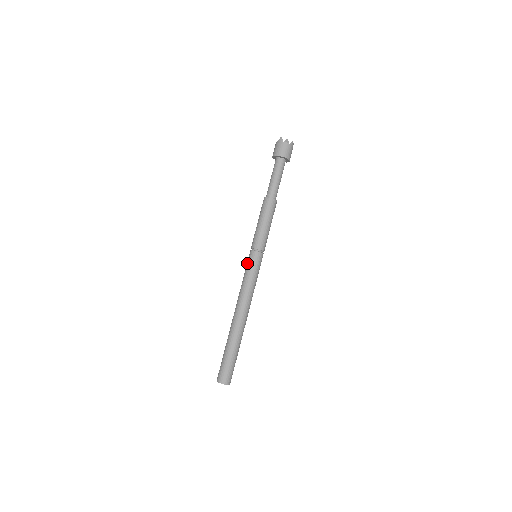
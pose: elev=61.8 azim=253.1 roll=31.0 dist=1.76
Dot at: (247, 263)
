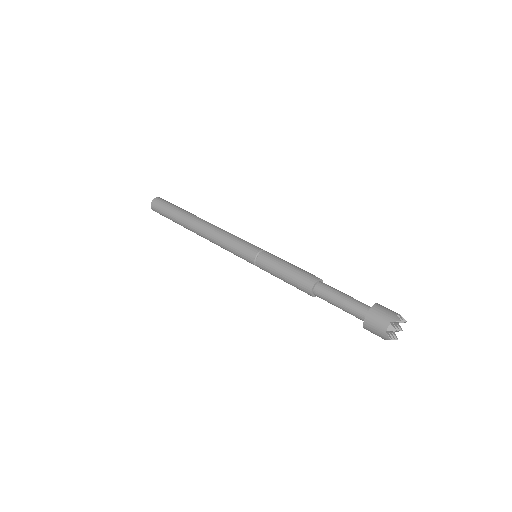
Dot at: (241, 252)
